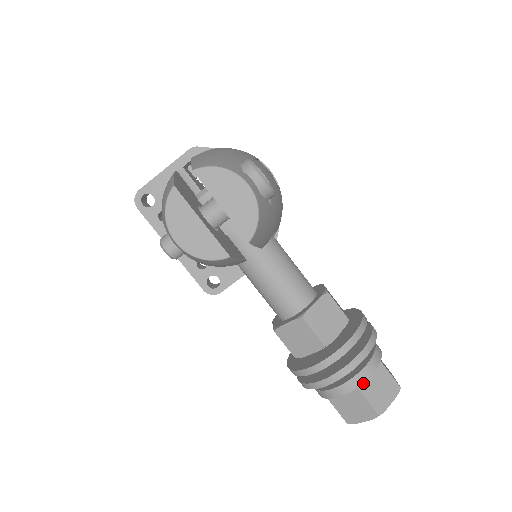
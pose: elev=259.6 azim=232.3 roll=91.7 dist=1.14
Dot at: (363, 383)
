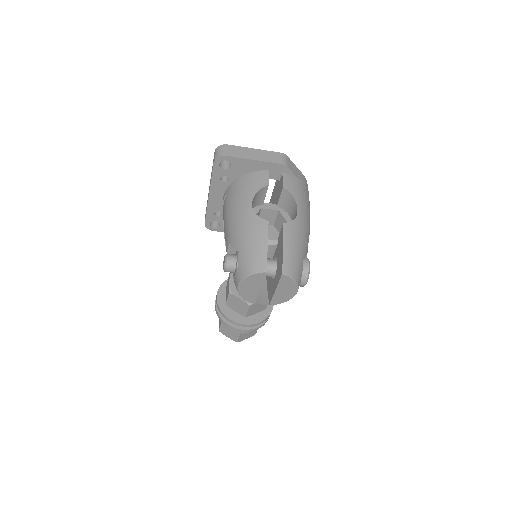
Dot at: occluded
